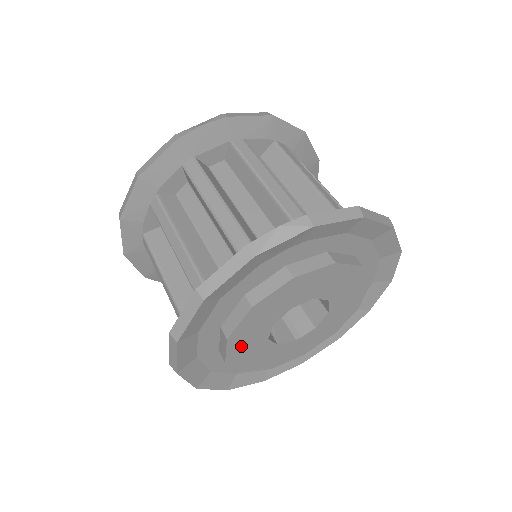
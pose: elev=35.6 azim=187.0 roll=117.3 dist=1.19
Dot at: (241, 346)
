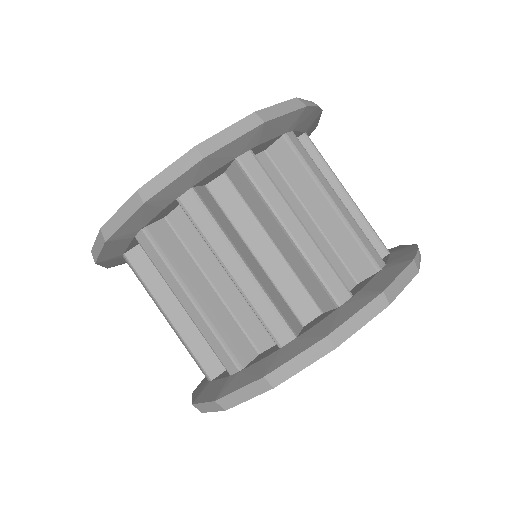
Dot at: occluded
